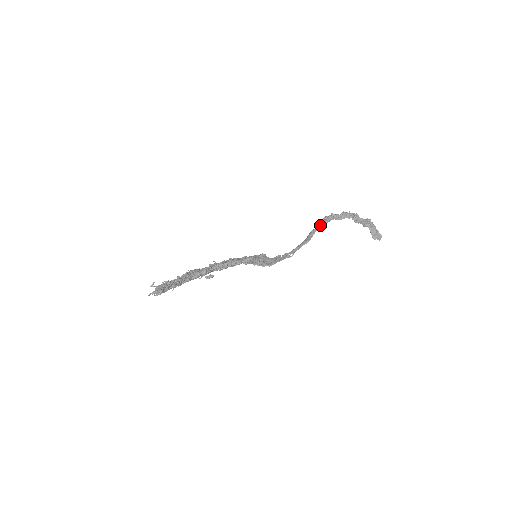
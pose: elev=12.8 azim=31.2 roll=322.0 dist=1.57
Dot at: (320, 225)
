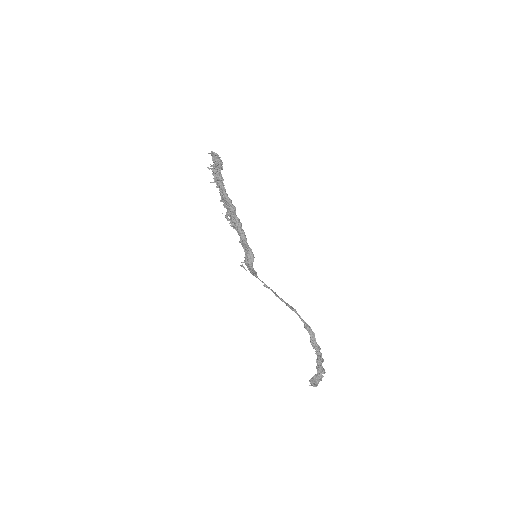
Dot at: occluded
